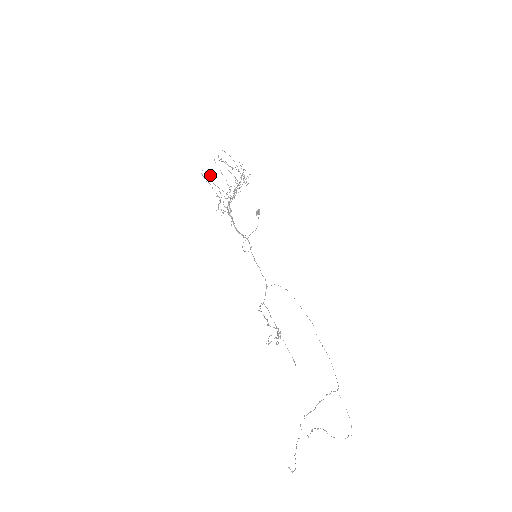
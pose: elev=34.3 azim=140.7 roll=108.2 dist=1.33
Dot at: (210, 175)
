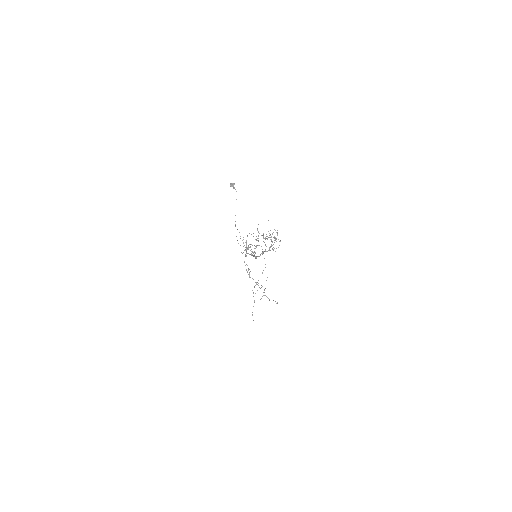
Dot at: occluded
